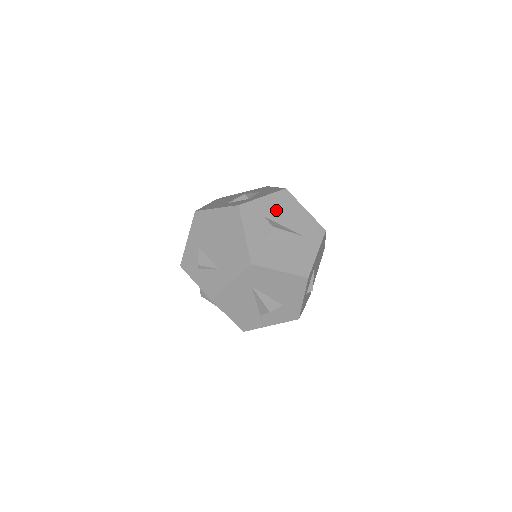
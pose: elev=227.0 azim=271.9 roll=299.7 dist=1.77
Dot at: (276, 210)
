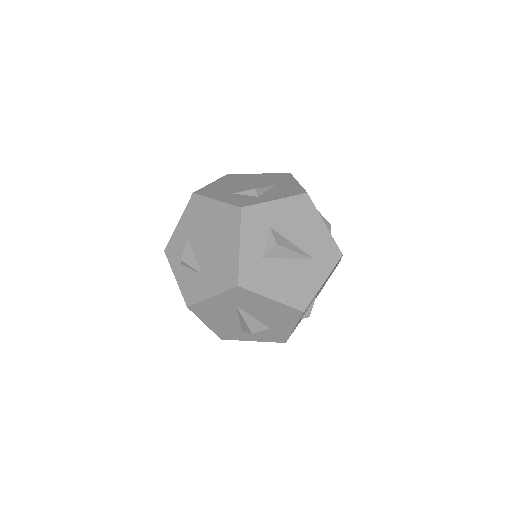
Dot at: (287, 220)
